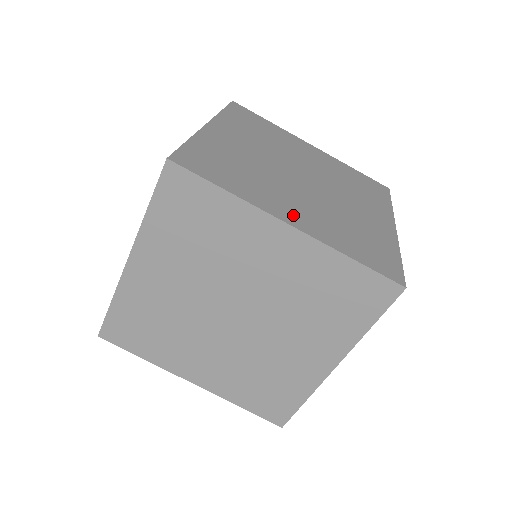
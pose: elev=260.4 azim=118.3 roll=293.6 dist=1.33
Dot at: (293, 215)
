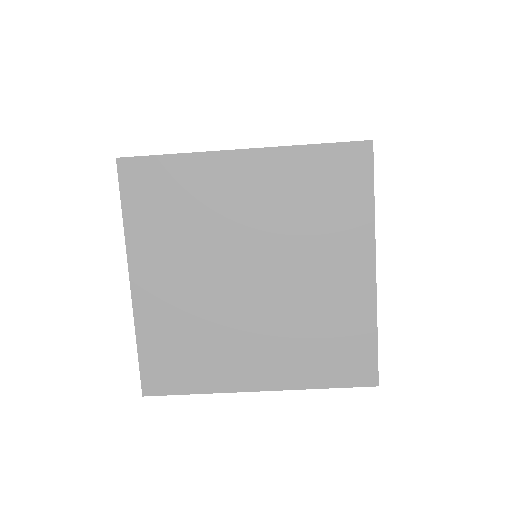
Dot at: occluded
